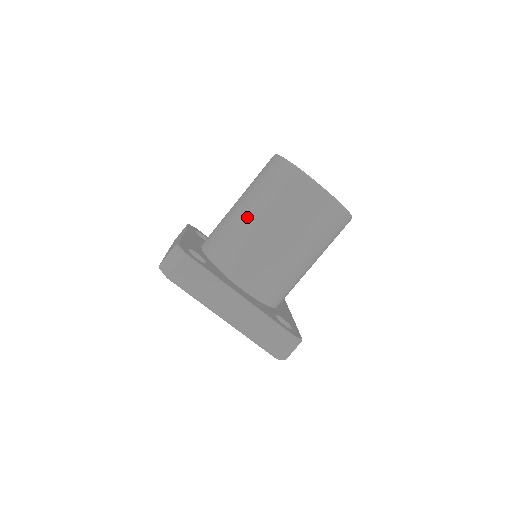
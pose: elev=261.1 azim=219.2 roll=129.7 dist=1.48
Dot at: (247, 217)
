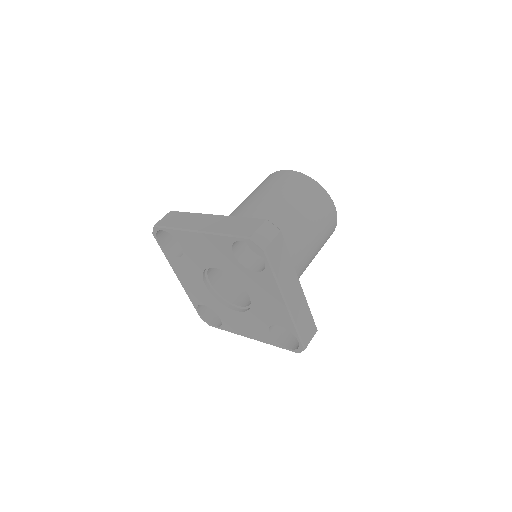
Dot at: occluded
